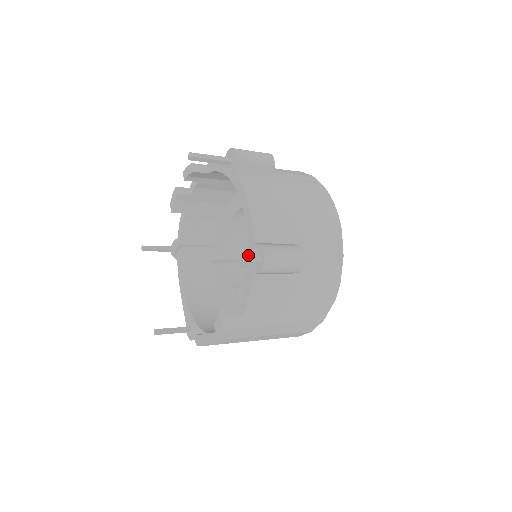
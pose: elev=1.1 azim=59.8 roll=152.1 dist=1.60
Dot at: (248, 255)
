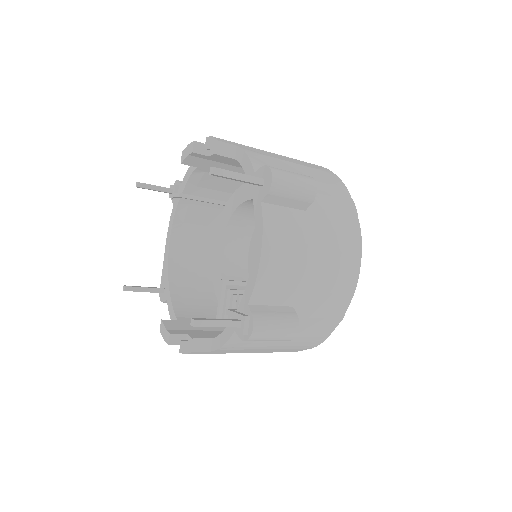
Dot at: (236, 321)
